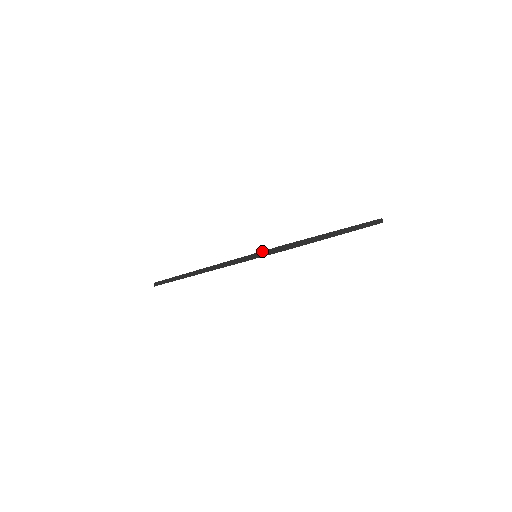
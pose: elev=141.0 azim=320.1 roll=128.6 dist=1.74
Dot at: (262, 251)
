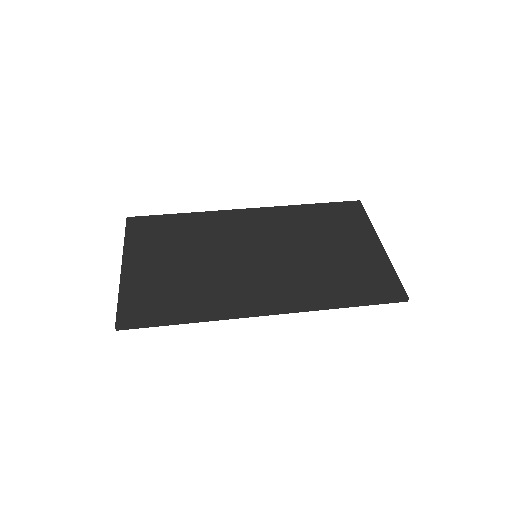
Dot at: (380, 301)
